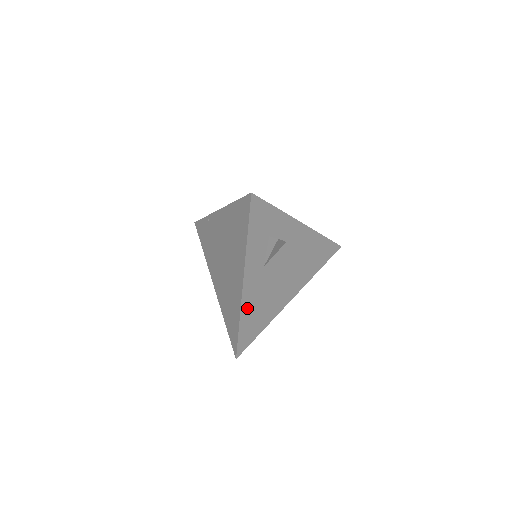
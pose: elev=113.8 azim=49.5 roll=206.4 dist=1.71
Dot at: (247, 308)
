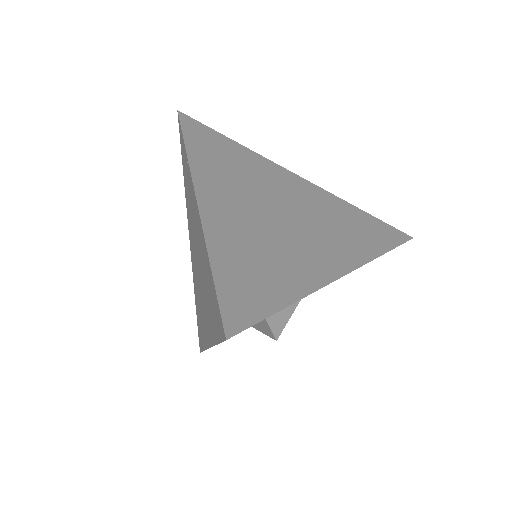
Dot at: occluded
